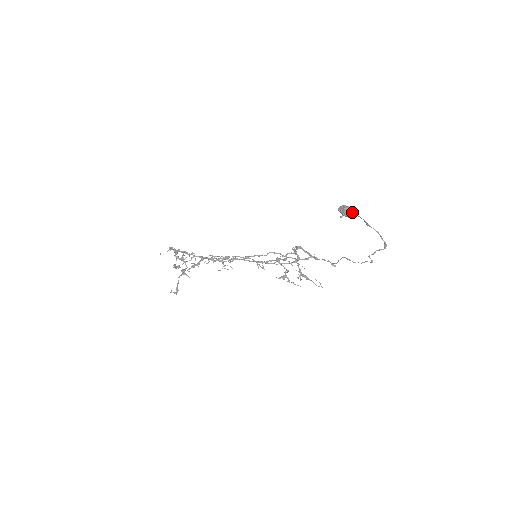
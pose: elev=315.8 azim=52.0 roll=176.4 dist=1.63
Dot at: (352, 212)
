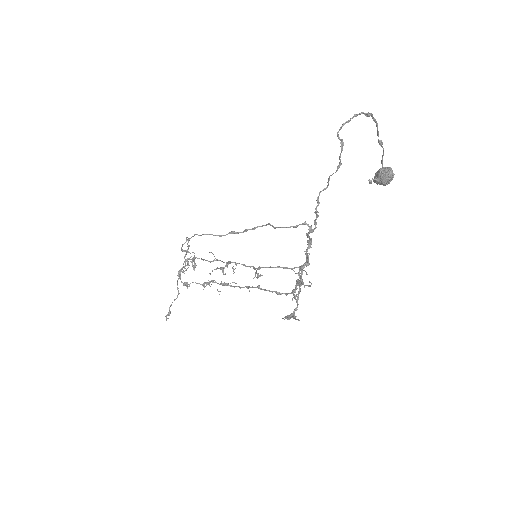
Dot at: (381, 162)
